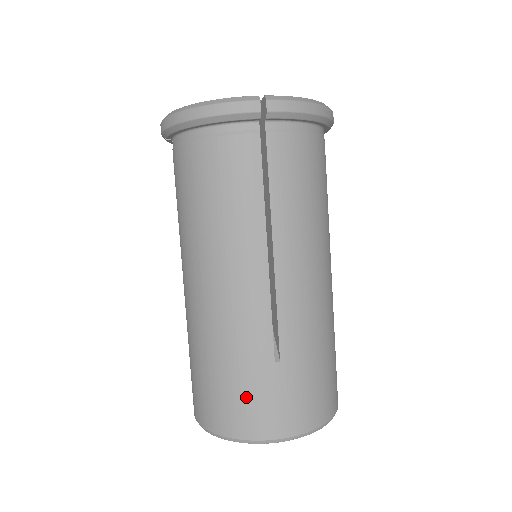
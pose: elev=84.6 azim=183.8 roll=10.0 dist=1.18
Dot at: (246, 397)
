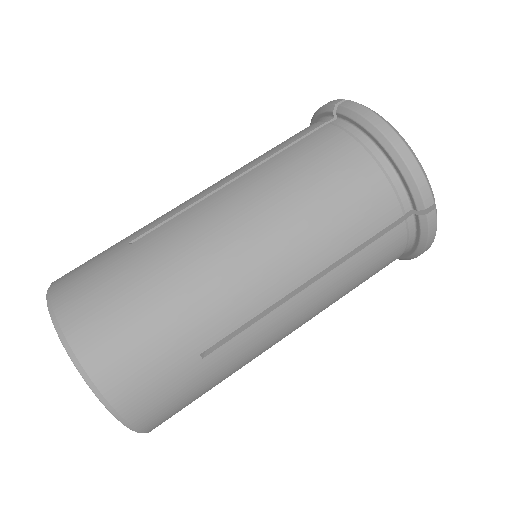
Dot at: (144, 351)
